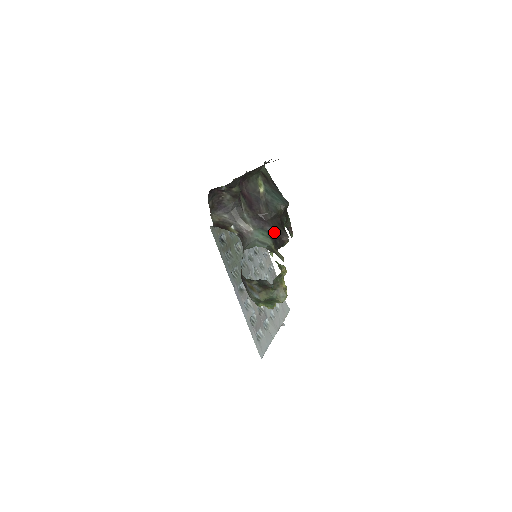
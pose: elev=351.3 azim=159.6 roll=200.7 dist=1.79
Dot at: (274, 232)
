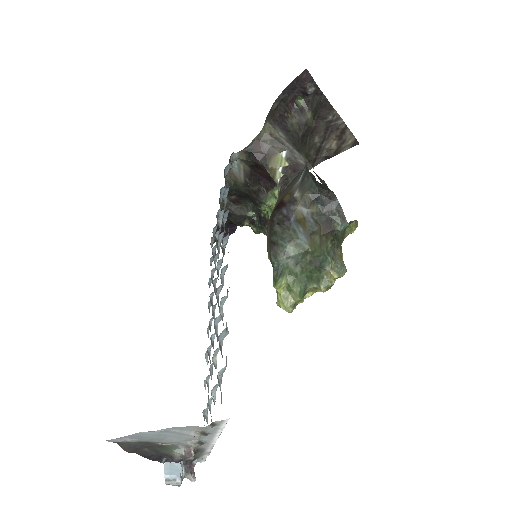
Dot at: occluded
